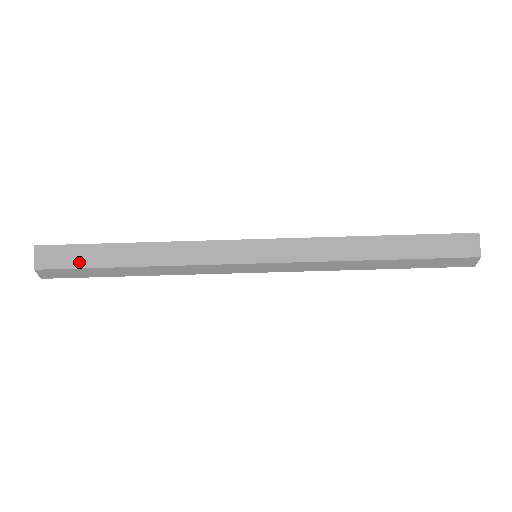
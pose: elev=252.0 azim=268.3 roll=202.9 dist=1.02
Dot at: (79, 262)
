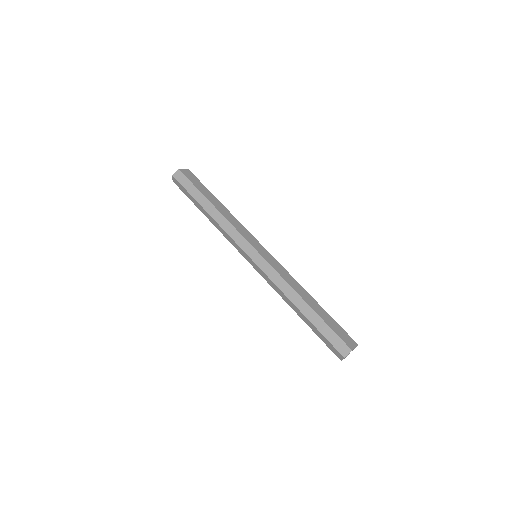
Dot at: (196, 184)
